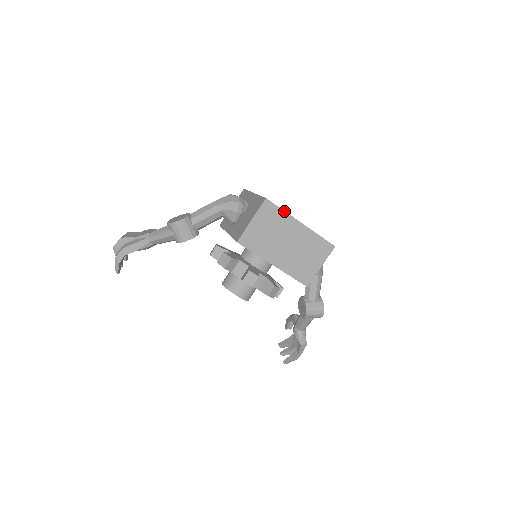
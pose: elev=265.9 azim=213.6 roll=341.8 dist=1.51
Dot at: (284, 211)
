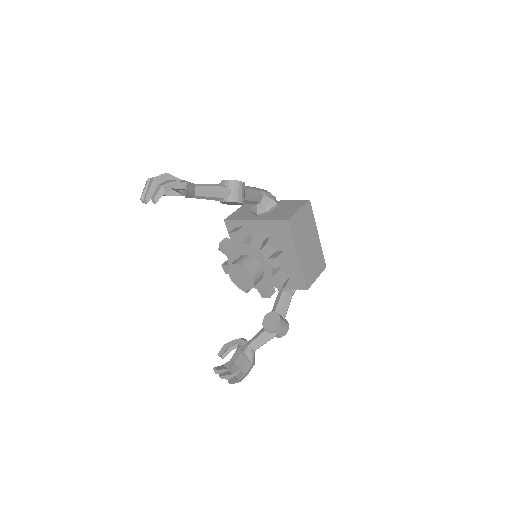
Dot at: (314, 218)
